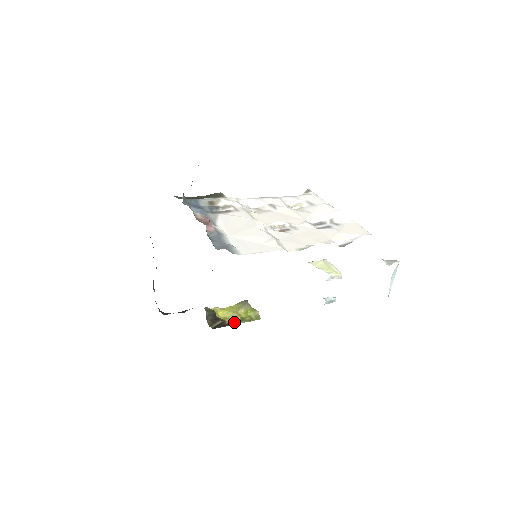
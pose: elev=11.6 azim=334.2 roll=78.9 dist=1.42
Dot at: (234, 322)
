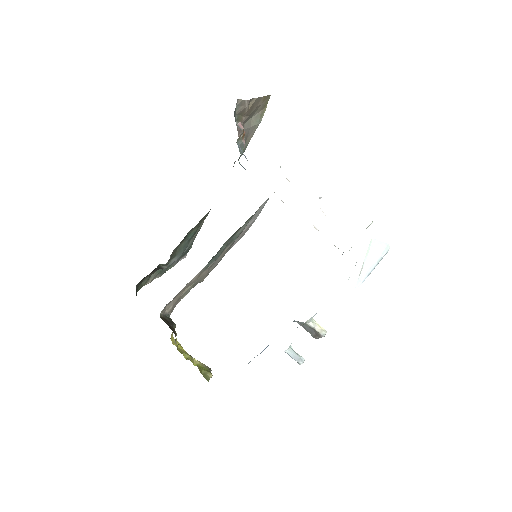
Dot at: (182, 353)
